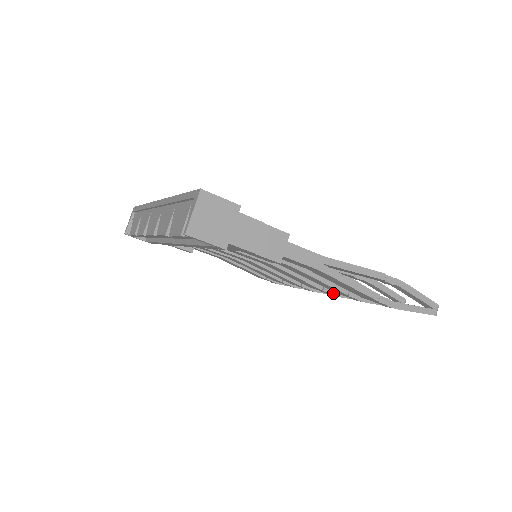
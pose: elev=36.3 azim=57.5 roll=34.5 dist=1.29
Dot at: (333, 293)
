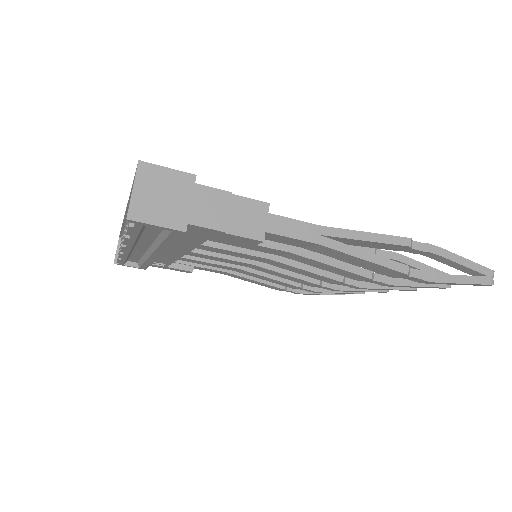
Dot at: (358, 285)
